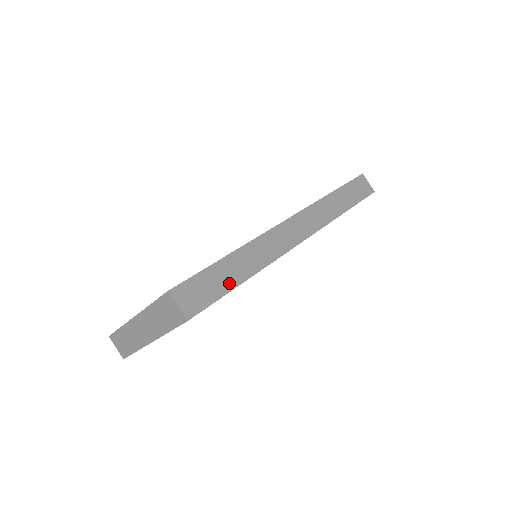
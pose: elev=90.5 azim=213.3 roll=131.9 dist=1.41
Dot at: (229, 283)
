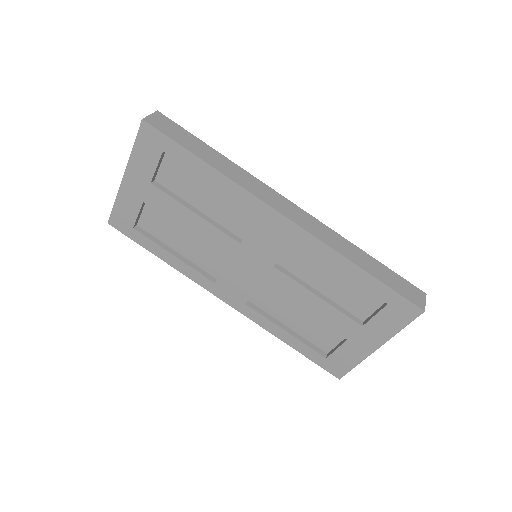
Dot at: (192, 149)
